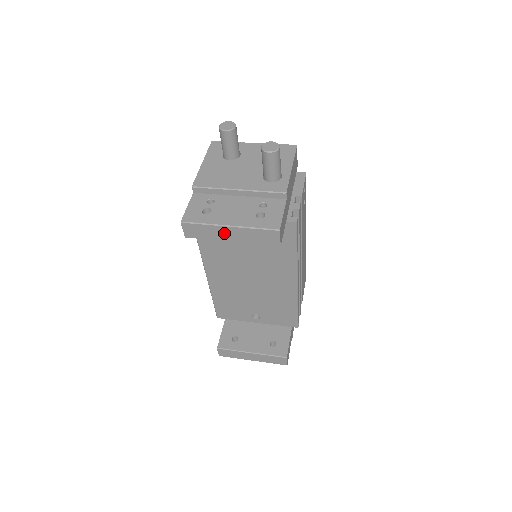
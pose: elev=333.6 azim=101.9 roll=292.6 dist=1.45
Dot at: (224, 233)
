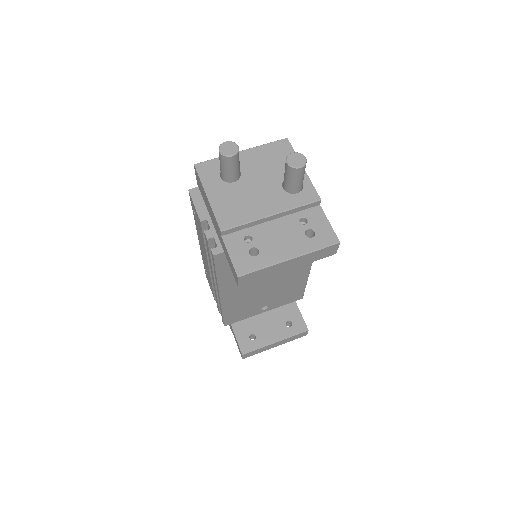
Dot at: (282, 267)
